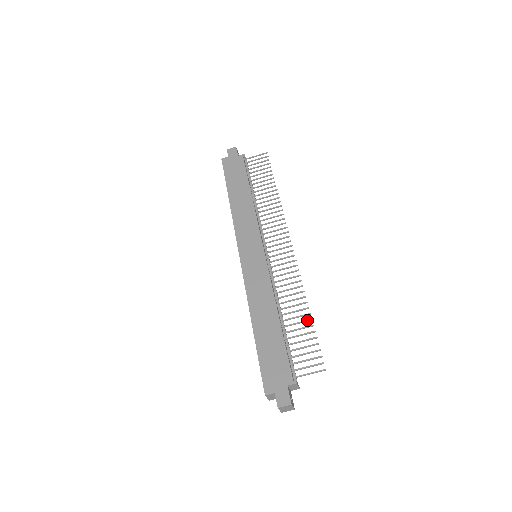
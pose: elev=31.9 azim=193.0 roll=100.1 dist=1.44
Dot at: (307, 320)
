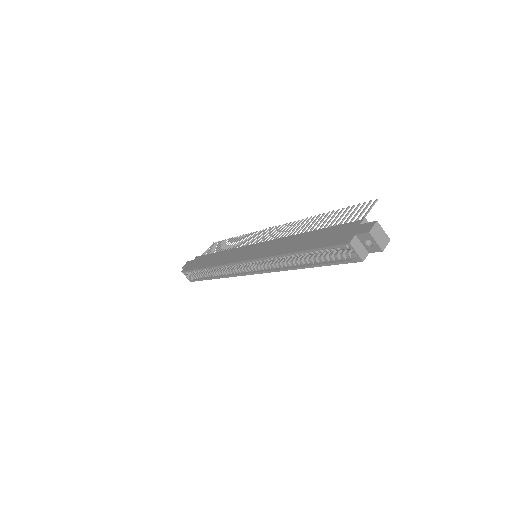
Dot at: occluded
